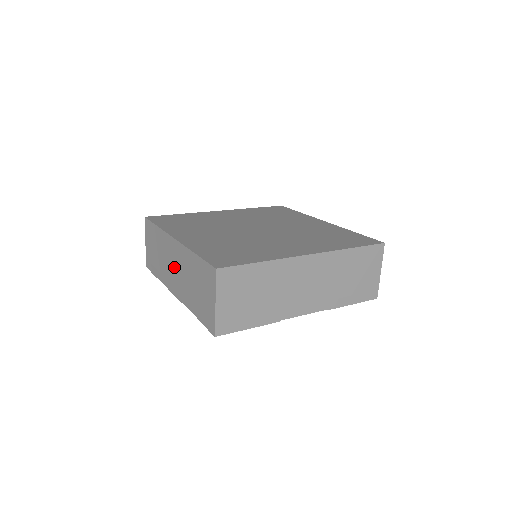
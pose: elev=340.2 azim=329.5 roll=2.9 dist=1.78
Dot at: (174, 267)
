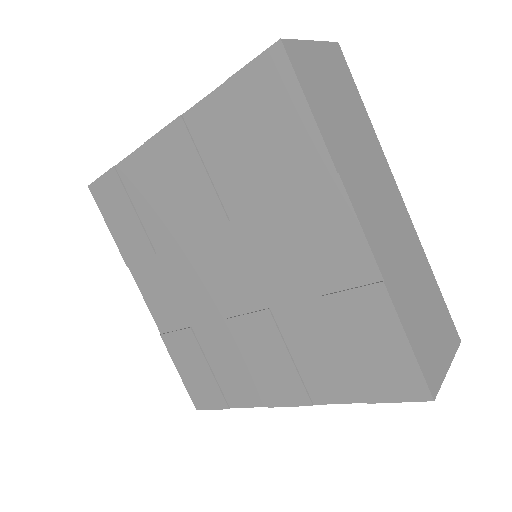
Dot at: occluded
